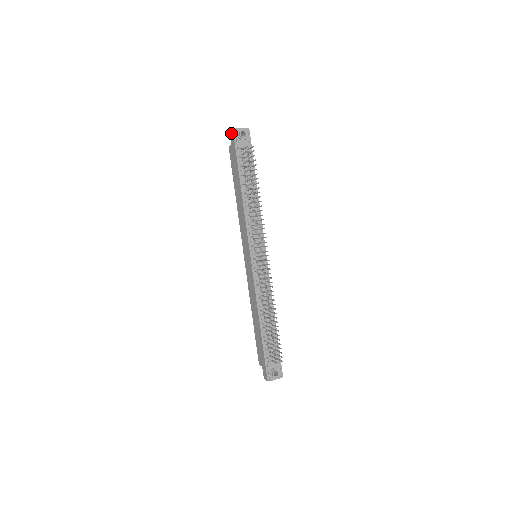
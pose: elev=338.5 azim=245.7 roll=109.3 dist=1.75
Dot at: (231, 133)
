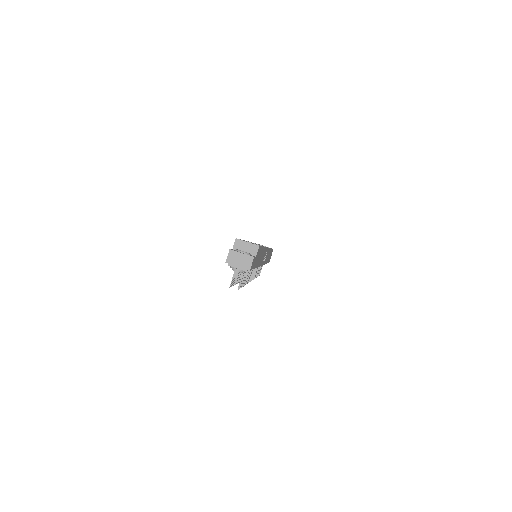
Dot at: (228, 255)
